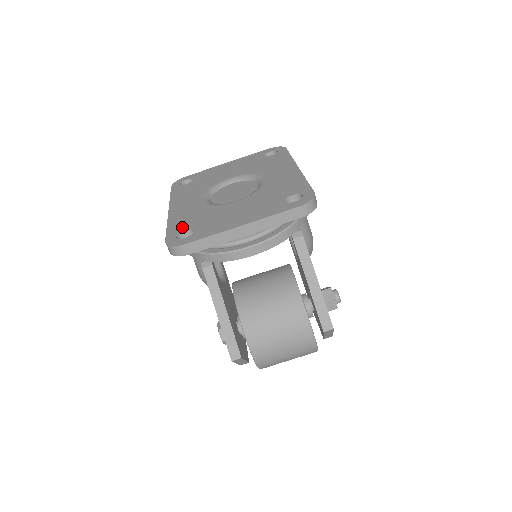
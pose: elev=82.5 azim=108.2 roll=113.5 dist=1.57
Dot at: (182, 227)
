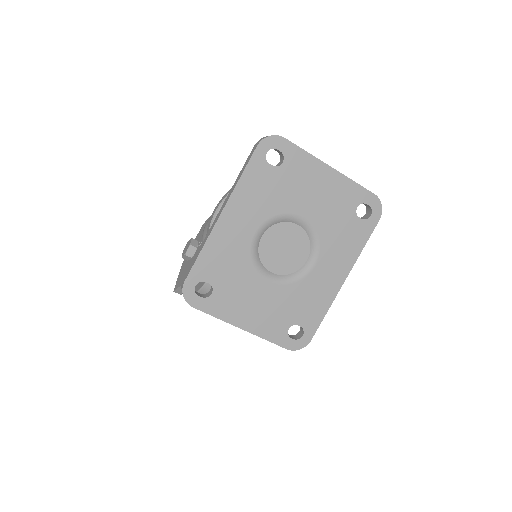
Dot at: (209, 273)
